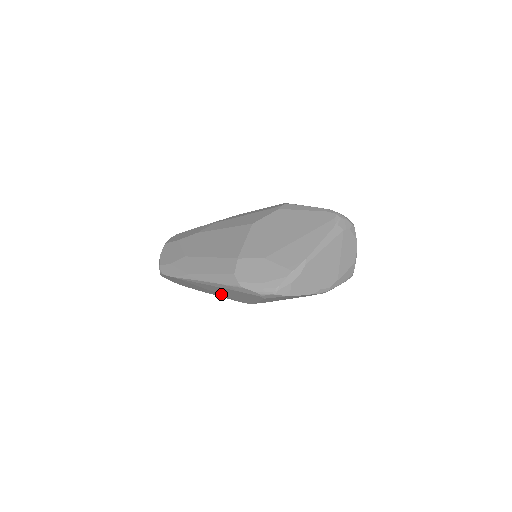
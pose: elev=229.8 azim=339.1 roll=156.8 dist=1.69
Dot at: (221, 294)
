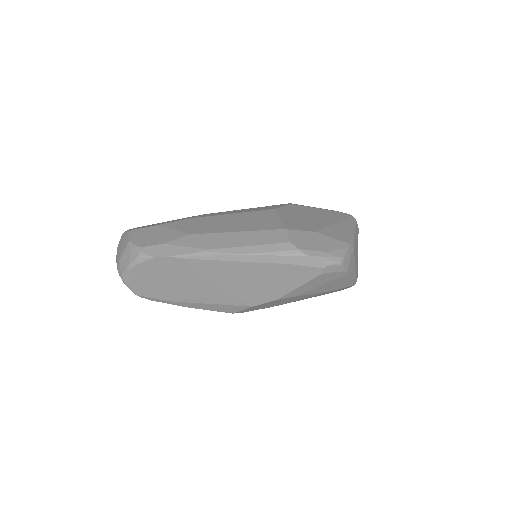
Dot at: (230, 289)
